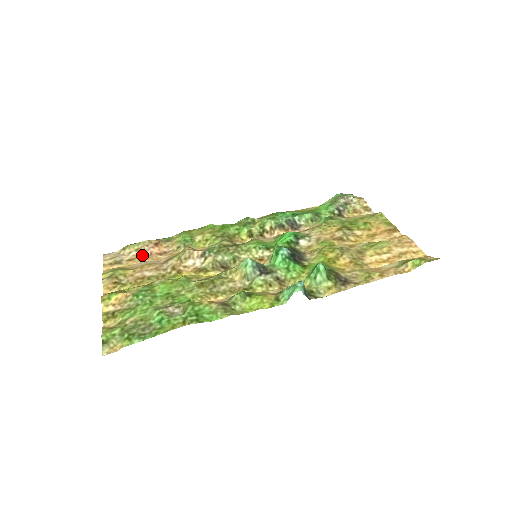
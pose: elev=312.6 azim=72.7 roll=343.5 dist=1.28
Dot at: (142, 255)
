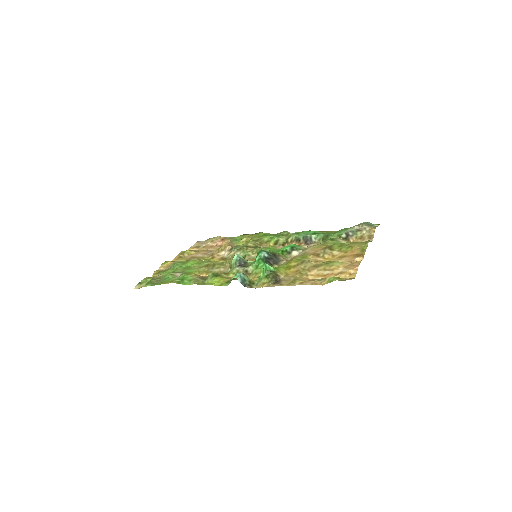
Dot at: (212, 245)
